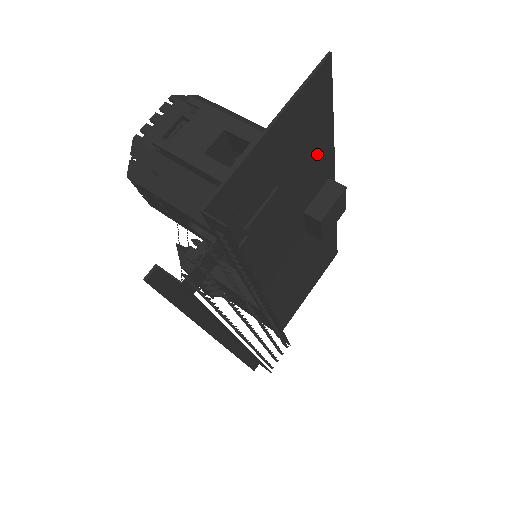
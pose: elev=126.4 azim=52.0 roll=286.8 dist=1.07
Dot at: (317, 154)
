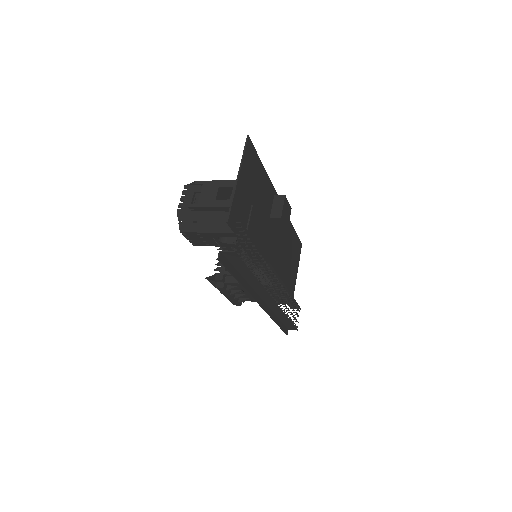
Dot at: (263, 184)
